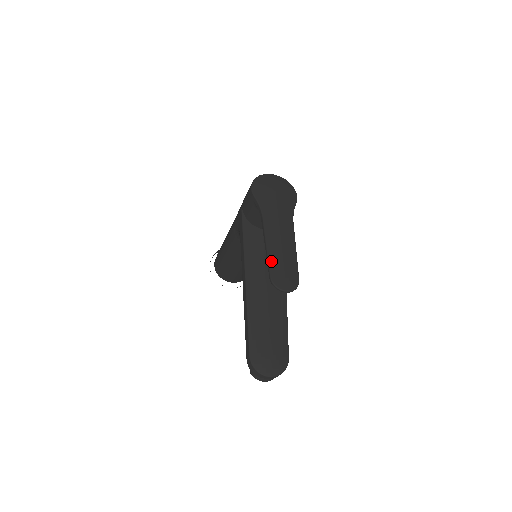
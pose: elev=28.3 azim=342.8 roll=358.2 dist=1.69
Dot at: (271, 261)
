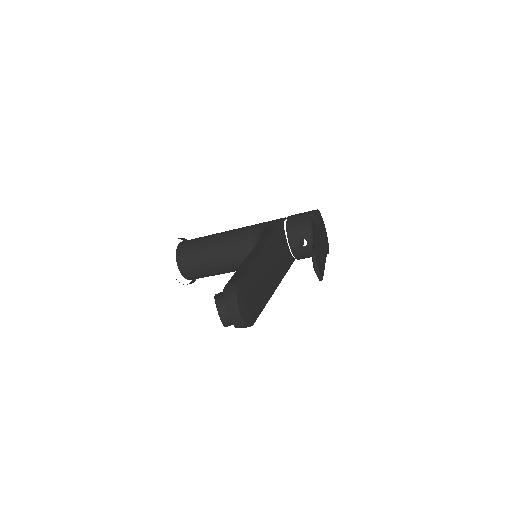
Dot at: (317, 246)
